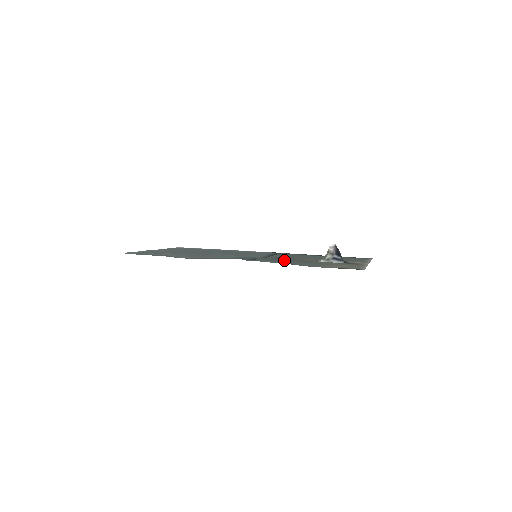
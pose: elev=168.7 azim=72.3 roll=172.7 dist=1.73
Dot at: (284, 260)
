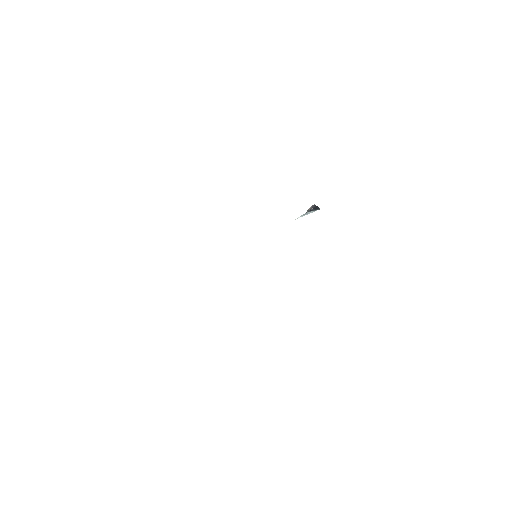
Dot at: occluded
